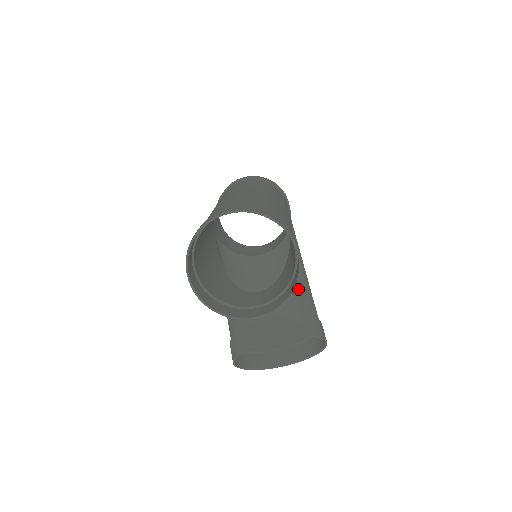
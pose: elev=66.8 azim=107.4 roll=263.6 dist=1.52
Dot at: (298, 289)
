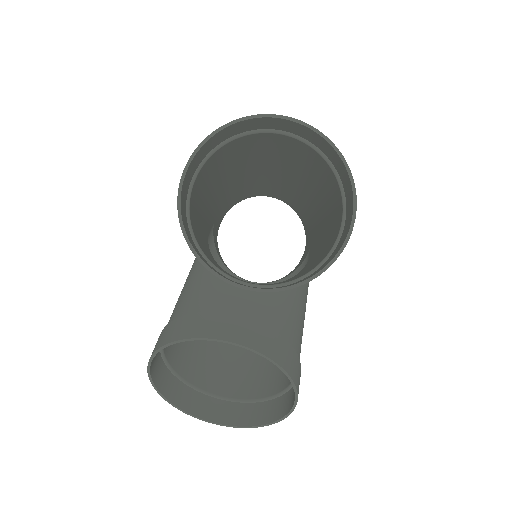
Dot at: (295, 312)
